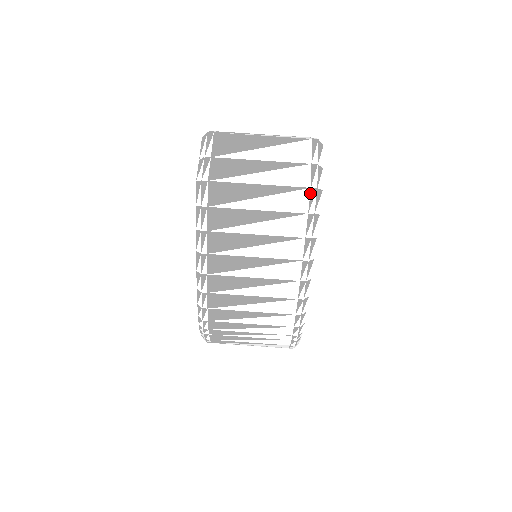
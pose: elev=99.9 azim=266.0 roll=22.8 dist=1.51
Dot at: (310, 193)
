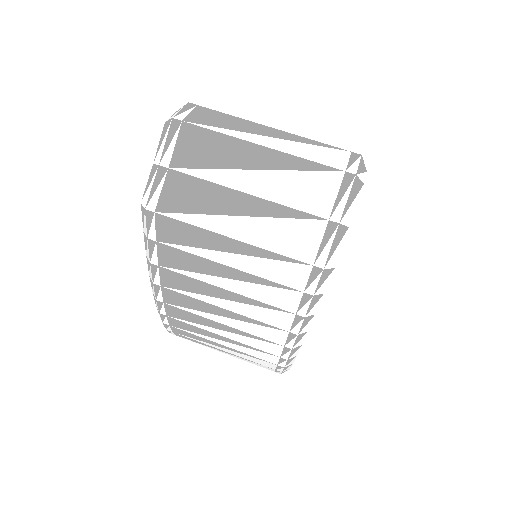
Dot at: (311, 271)
